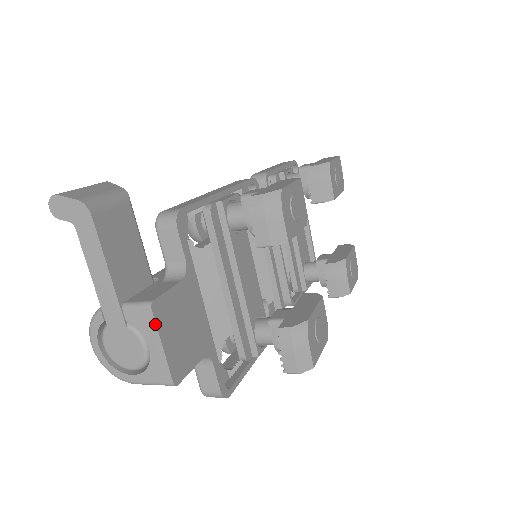
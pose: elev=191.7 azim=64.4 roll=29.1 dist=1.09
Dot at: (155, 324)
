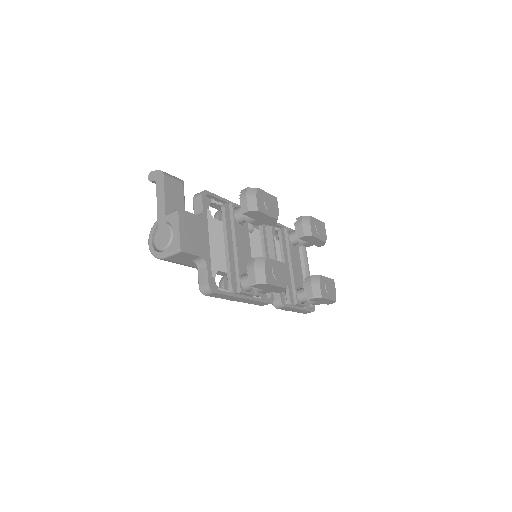
Dot at: (178, 218)
